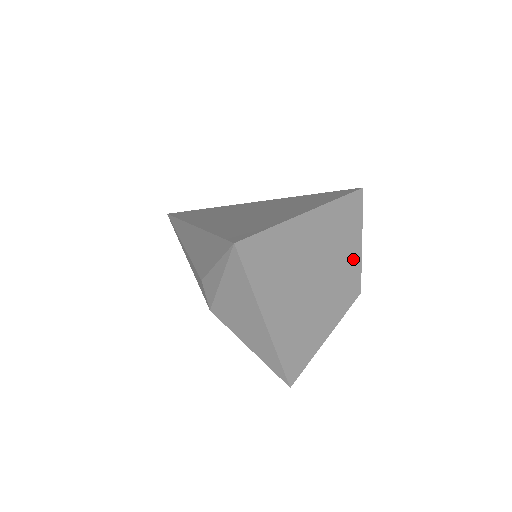
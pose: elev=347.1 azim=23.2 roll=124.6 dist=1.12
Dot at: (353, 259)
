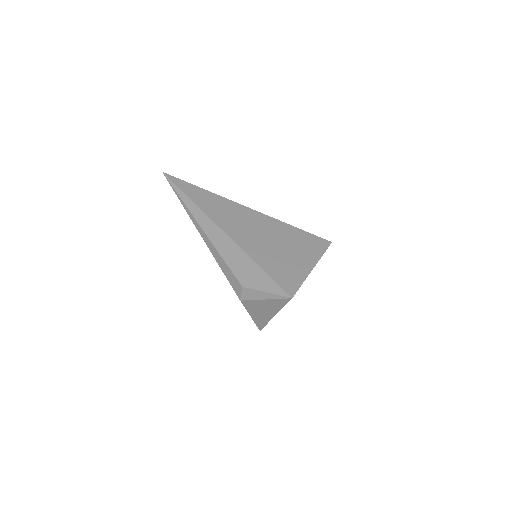
Dot at: occluded
